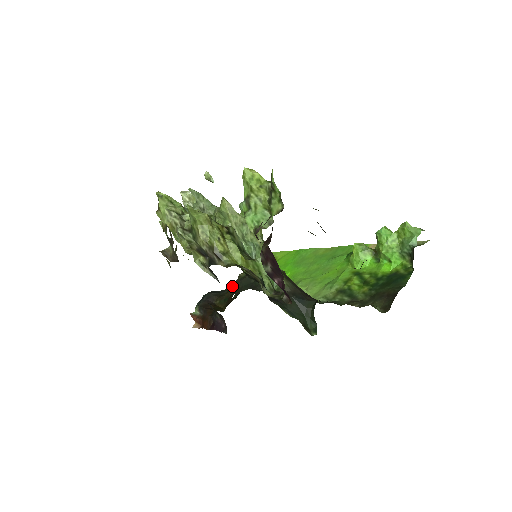
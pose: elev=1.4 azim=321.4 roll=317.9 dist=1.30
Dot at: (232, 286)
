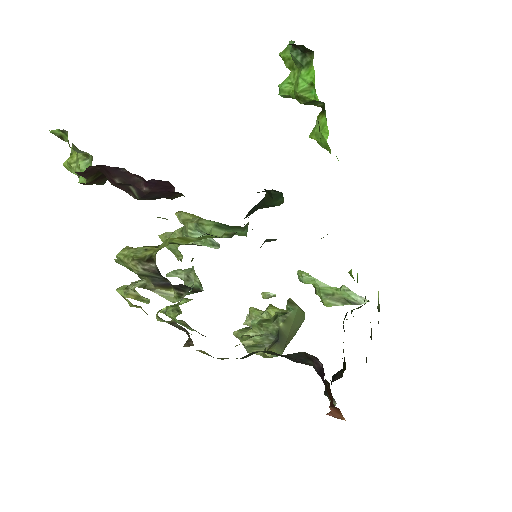
Dot at: occluded
